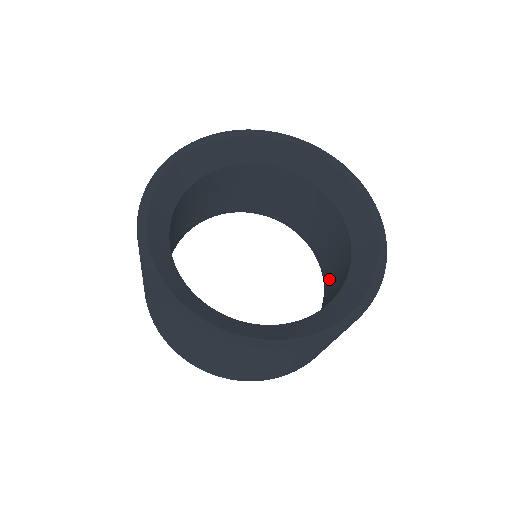
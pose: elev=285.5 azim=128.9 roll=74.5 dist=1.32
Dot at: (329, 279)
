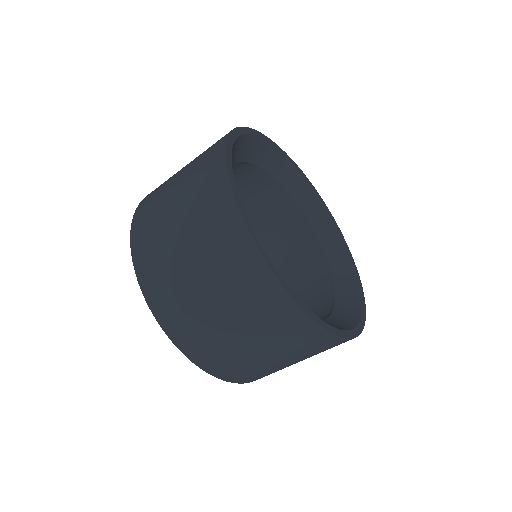
Dot at: occluded
